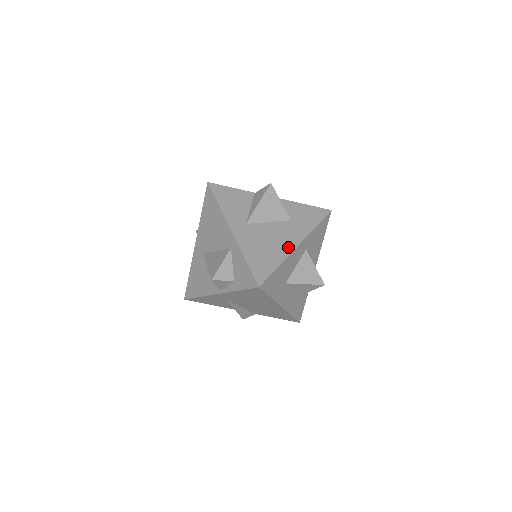
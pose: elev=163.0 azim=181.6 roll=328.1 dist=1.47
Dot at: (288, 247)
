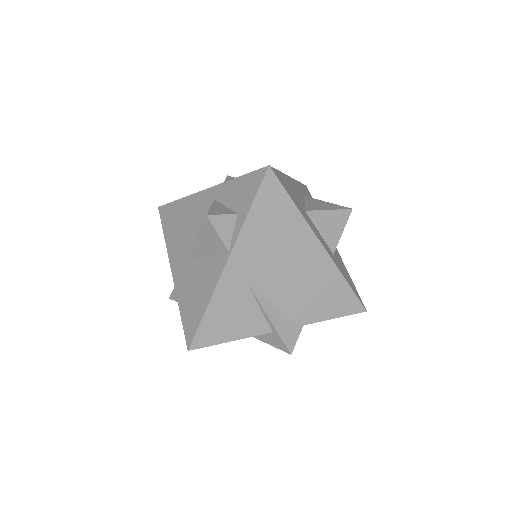
Dot at: occluded
